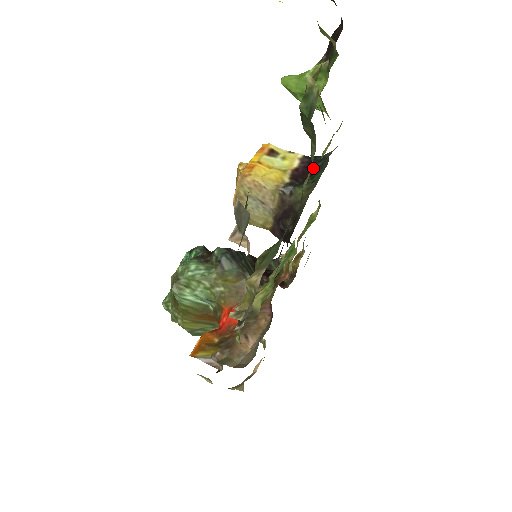
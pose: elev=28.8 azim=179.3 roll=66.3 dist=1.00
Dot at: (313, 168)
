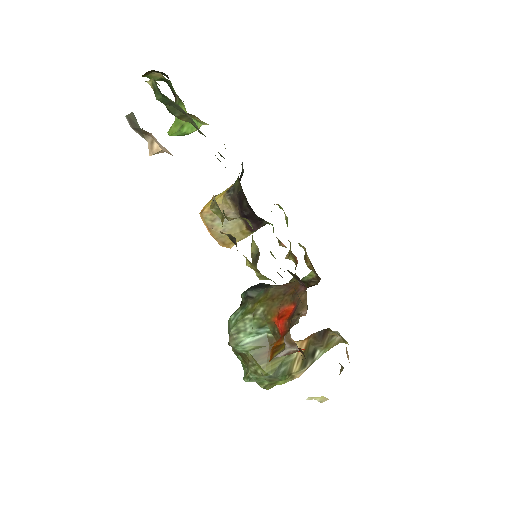
Dot at: (241, 175)
